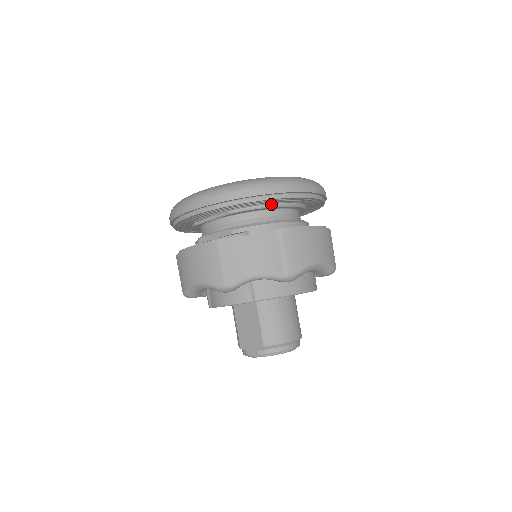
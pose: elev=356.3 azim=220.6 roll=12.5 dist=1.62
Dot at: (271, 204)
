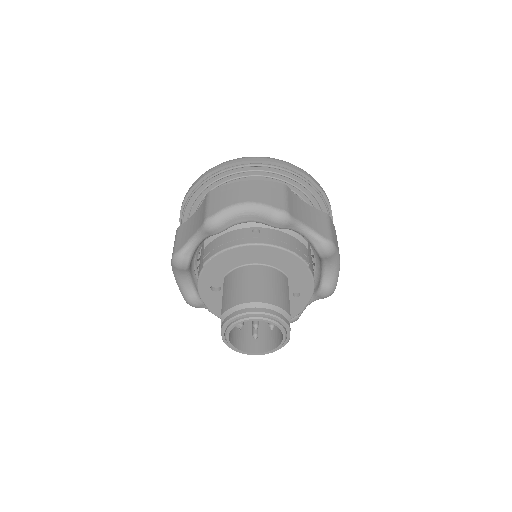
Dot at: occluded
